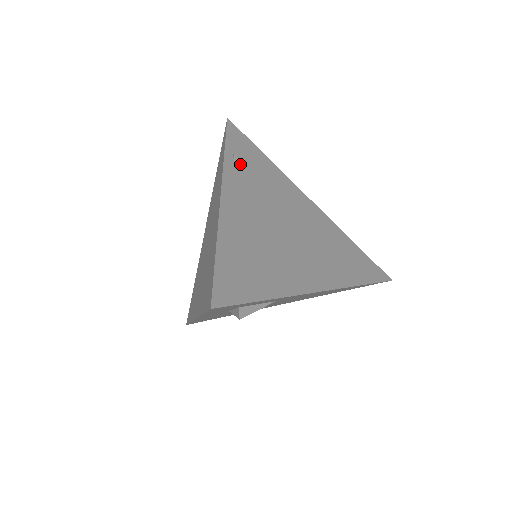
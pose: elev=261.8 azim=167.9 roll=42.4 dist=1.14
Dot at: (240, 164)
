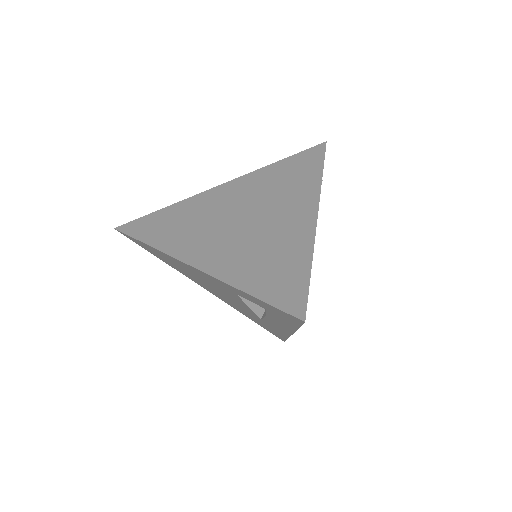
Dot at: occluded
